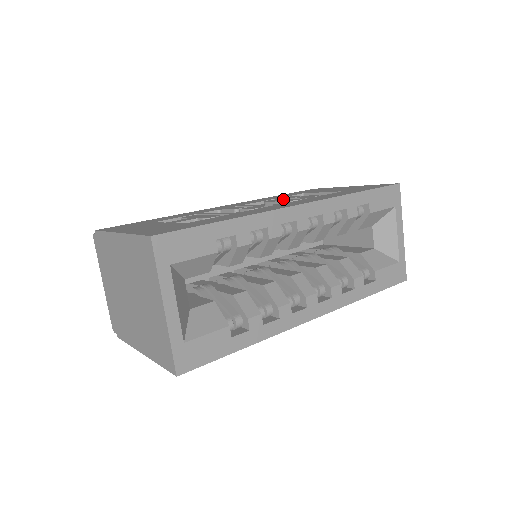
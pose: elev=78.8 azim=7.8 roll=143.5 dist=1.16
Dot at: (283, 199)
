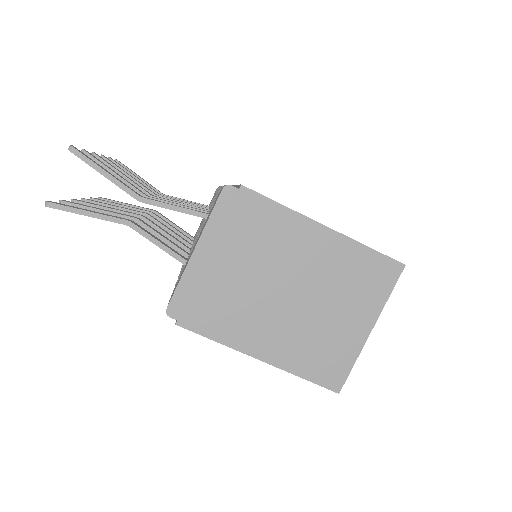
Dot at: occluded
